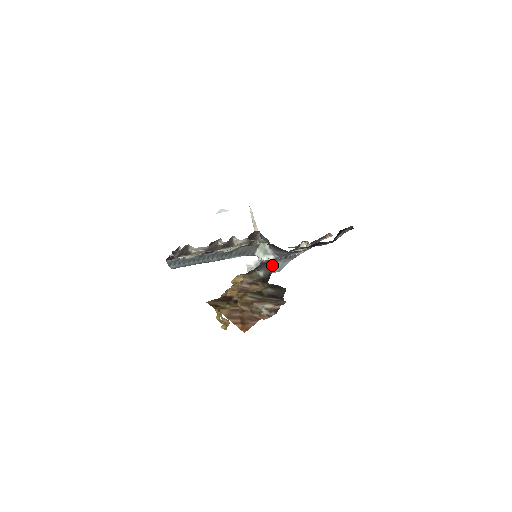
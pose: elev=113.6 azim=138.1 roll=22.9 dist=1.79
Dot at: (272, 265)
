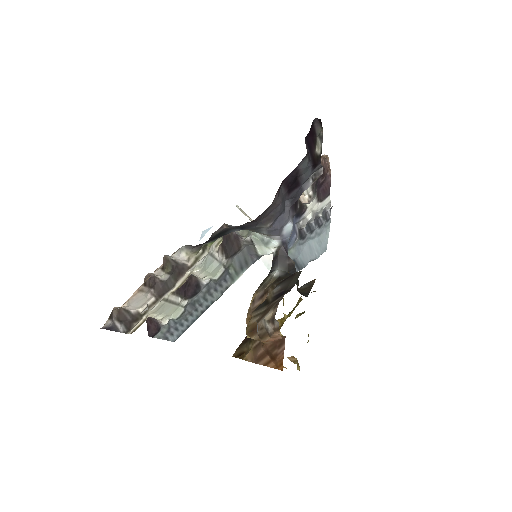
Dot at: (304, 251)
